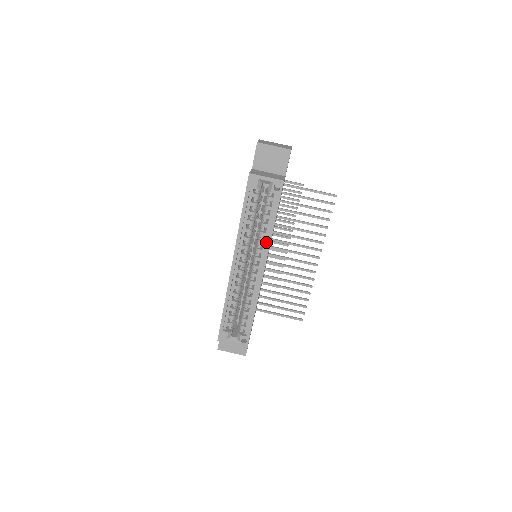
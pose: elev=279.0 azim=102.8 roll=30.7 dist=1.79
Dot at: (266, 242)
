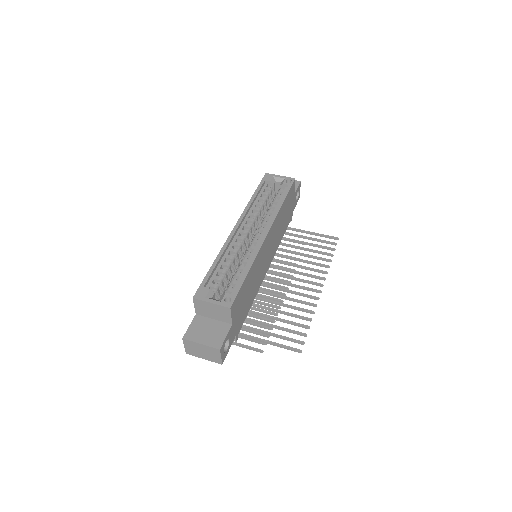
Dot at: occluded
